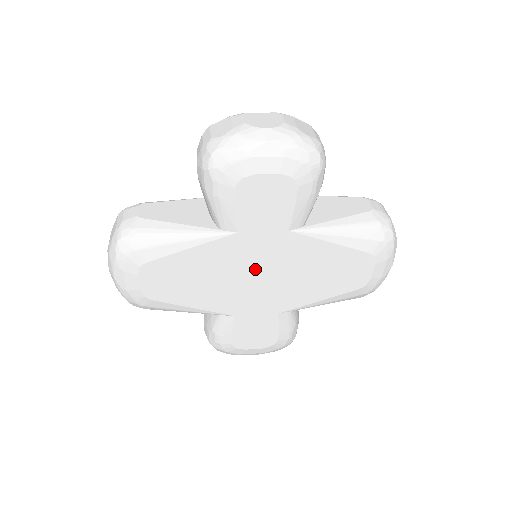
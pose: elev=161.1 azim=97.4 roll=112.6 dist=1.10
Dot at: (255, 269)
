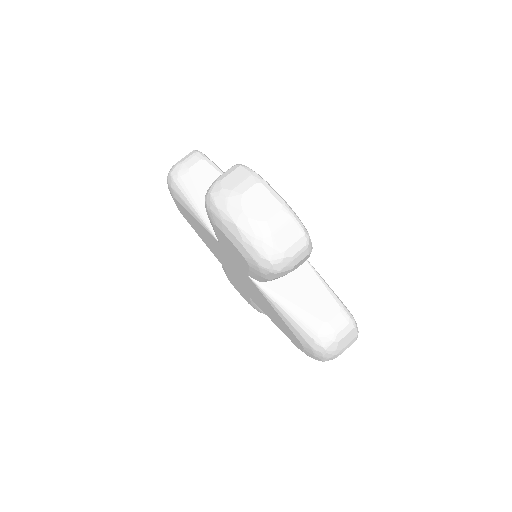
Dot at: (233, 267)
